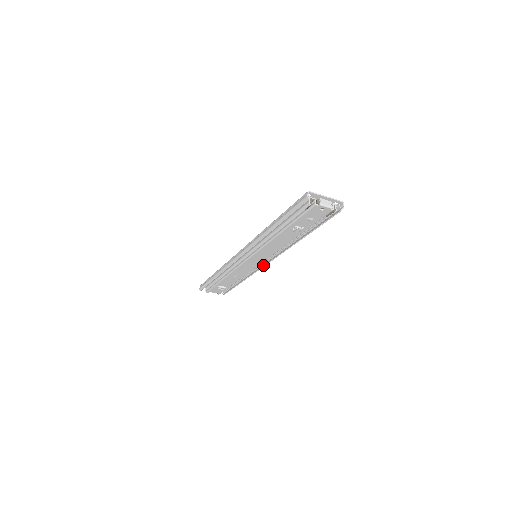
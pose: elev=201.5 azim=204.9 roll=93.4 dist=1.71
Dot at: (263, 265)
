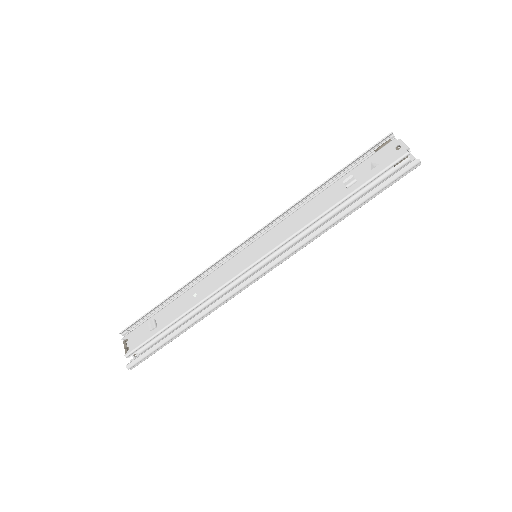
Dot at: (247, 281)
